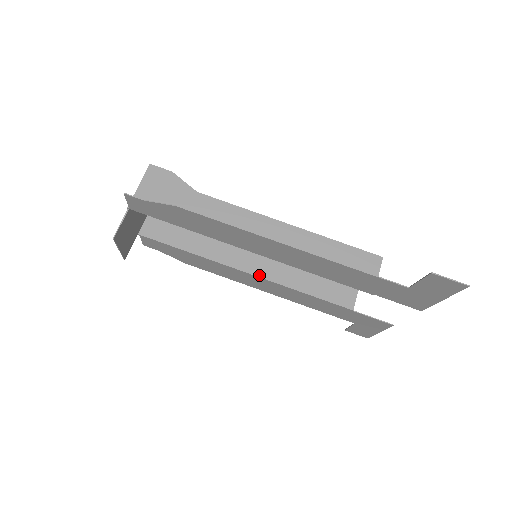
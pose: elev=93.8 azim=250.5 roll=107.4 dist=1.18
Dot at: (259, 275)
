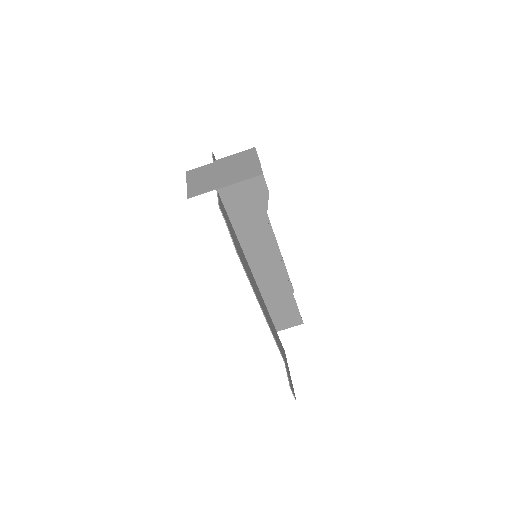
Dot at: occluded
